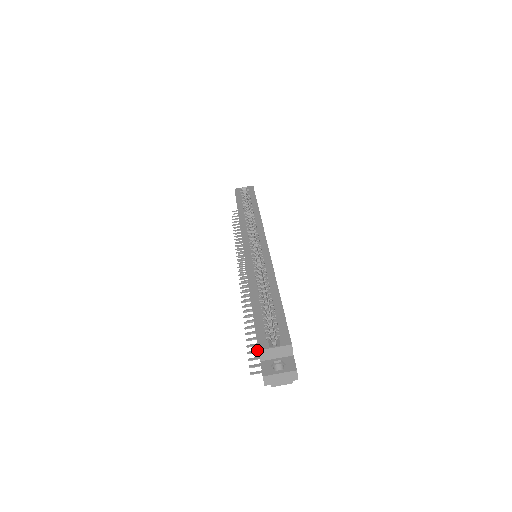
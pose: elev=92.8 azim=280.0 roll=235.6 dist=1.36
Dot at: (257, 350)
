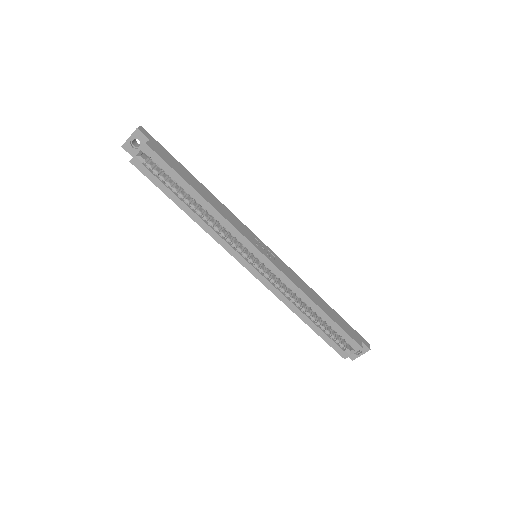
Dot at: occluded
